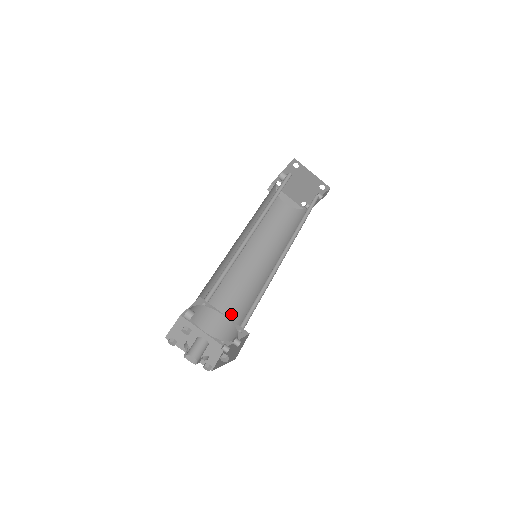
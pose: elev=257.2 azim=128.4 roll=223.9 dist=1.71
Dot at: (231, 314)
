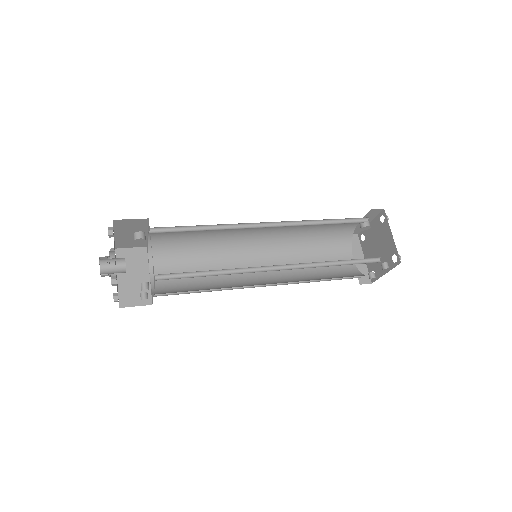
Dot at: (187, 284)
